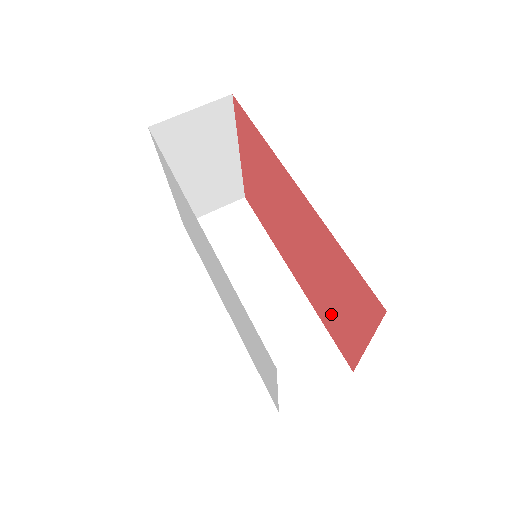
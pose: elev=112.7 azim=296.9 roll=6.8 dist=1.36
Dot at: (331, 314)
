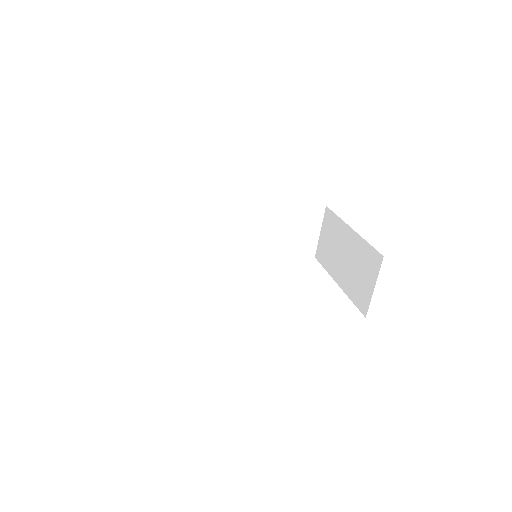
Dot at: occluded
